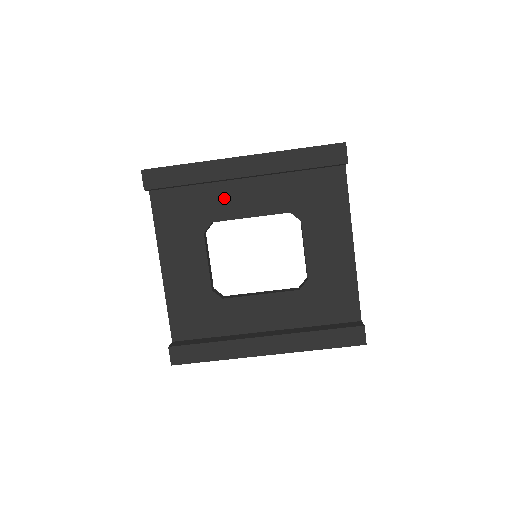
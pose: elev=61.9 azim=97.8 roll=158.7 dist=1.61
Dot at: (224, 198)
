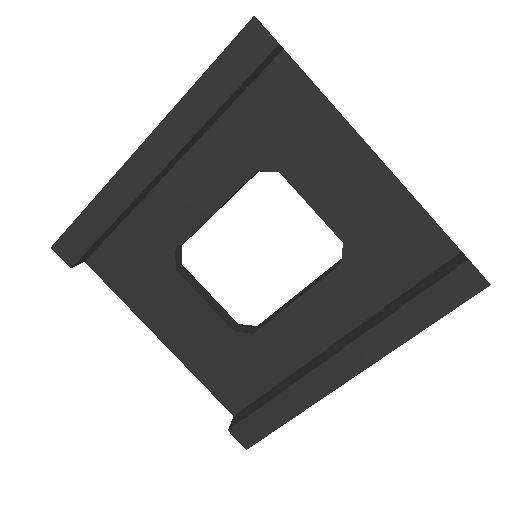
Dot at: (166, 211)
